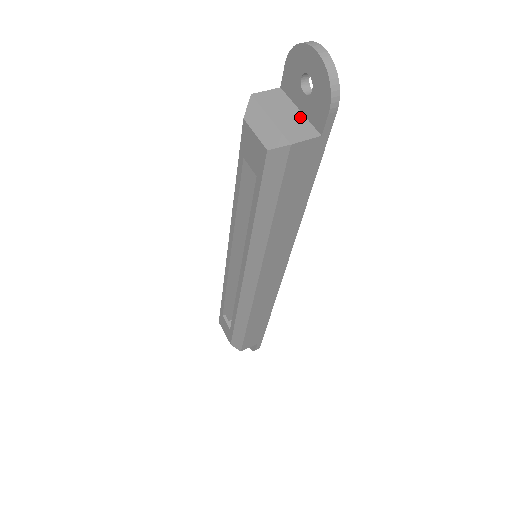
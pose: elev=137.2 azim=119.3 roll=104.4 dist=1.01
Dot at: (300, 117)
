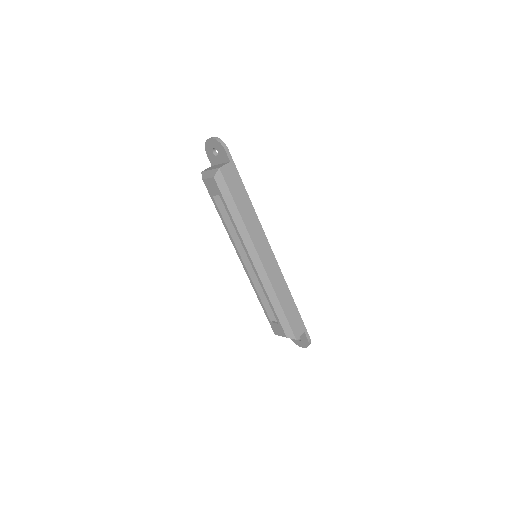
Dot at: (221, 164)
